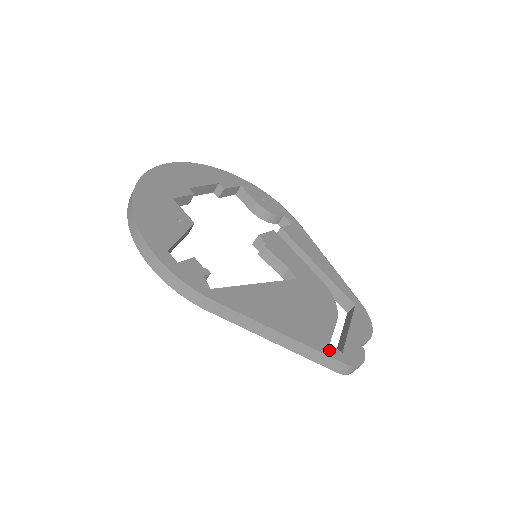
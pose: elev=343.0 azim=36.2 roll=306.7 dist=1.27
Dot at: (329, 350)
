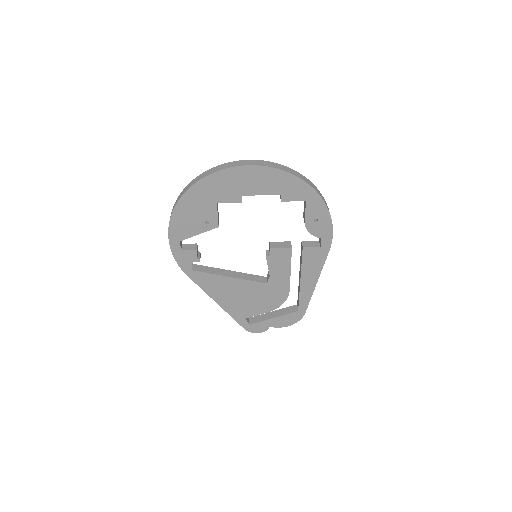
Dot at: (241, 321)
